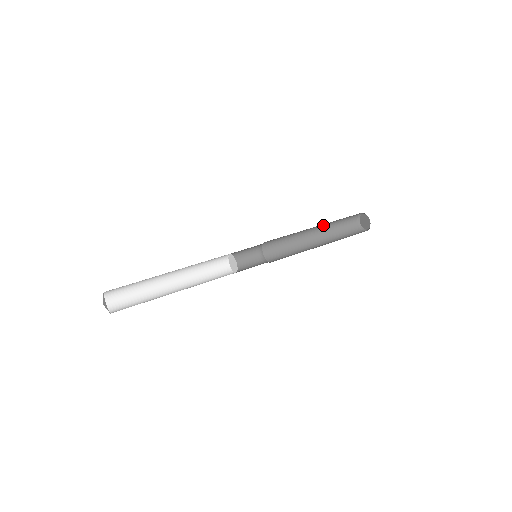
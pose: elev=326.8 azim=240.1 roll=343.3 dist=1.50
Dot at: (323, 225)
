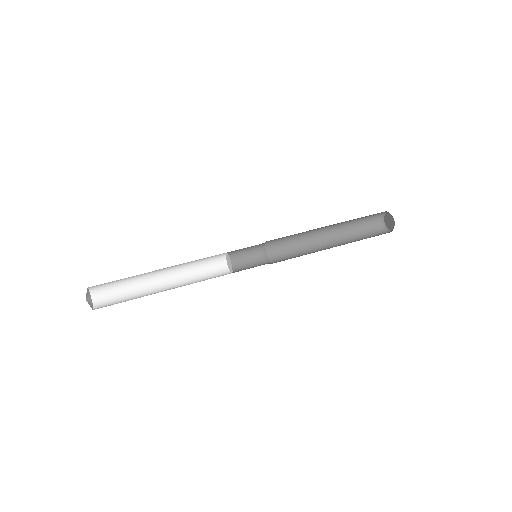
Dot at: occluded
